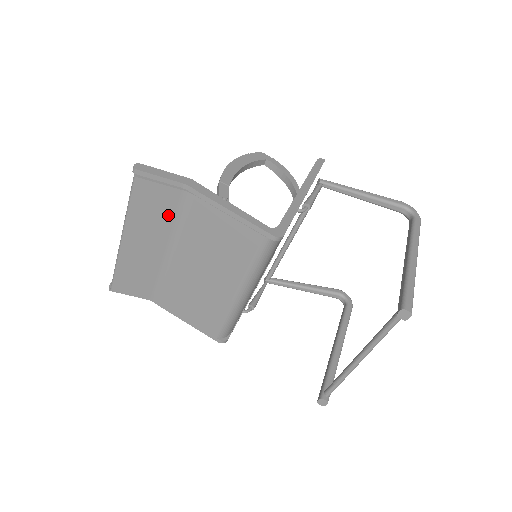
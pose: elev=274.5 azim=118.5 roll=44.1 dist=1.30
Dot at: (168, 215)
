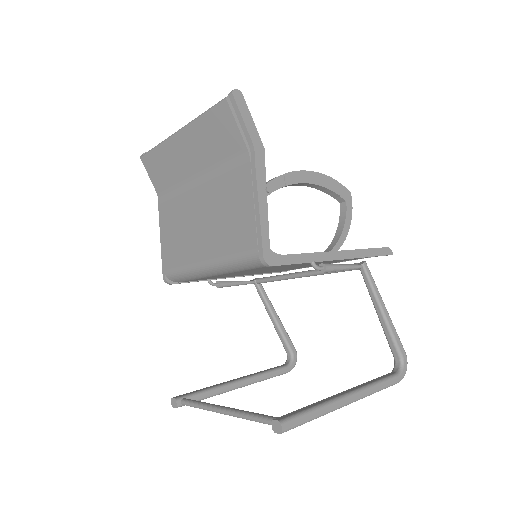
Dot at: (221, 153)
